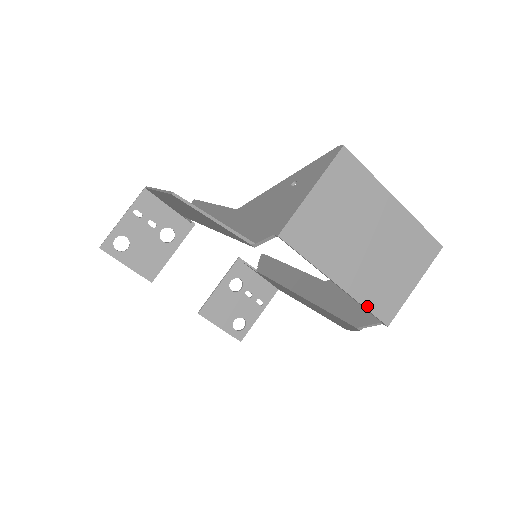
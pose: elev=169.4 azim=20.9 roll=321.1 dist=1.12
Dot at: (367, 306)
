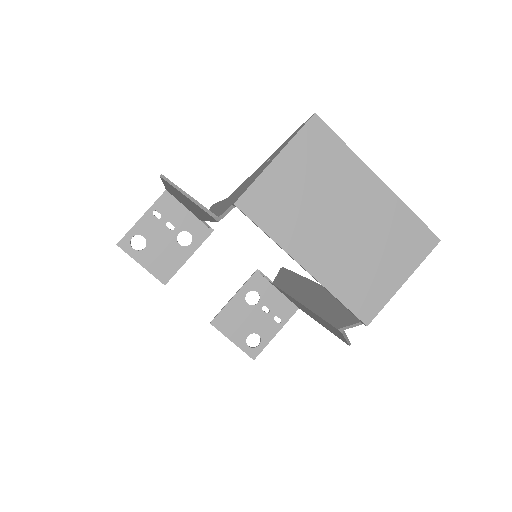
Dot at: (340, 298)
